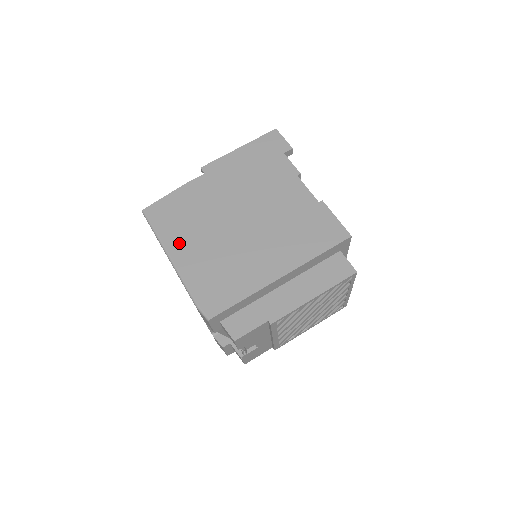
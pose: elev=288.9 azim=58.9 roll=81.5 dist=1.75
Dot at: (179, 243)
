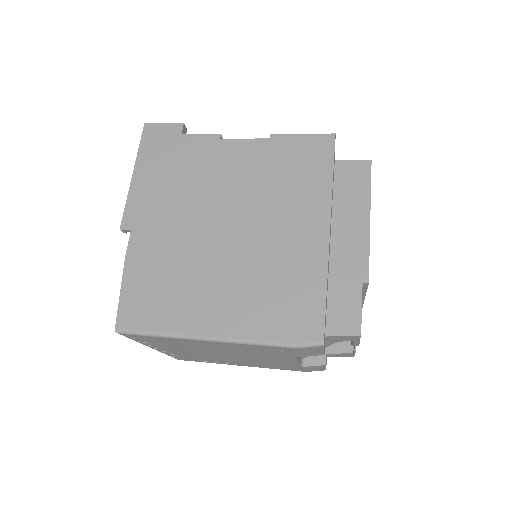
Dot at: (196, 315)
